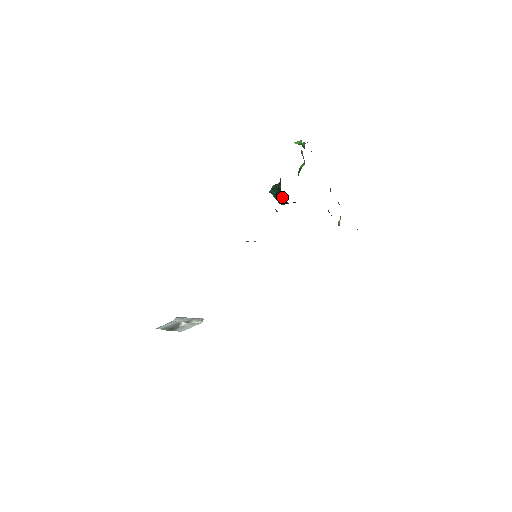
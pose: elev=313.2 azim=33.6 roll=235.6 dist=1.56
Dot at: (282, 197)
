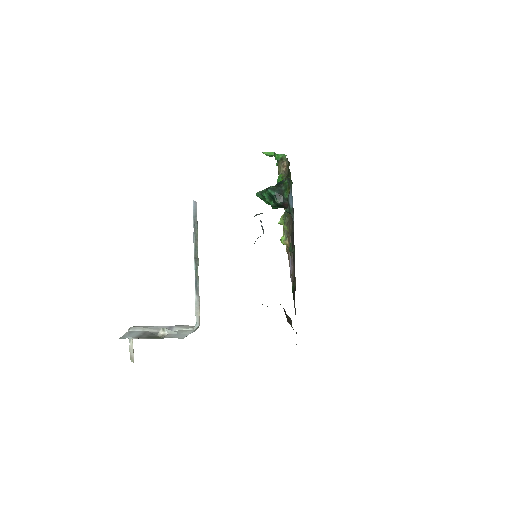
Dot at: (285, 199)
